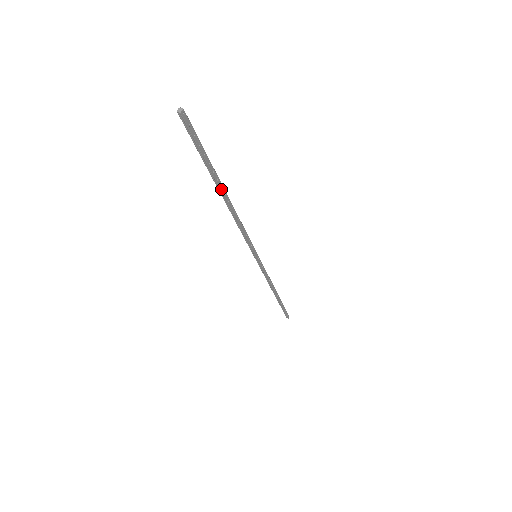
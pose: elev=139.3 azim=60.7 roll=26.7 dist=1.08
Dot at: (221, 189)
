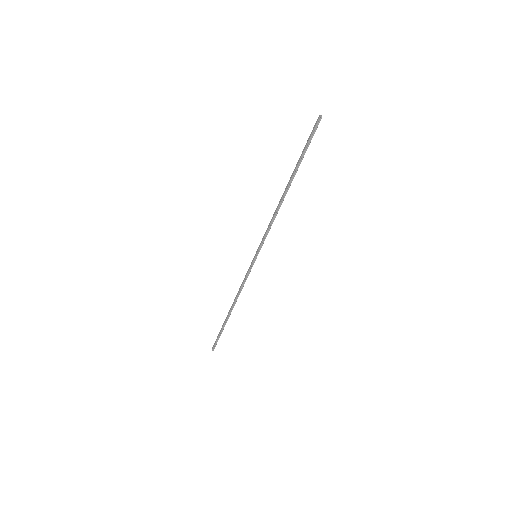
Dot at: (292, 180)
